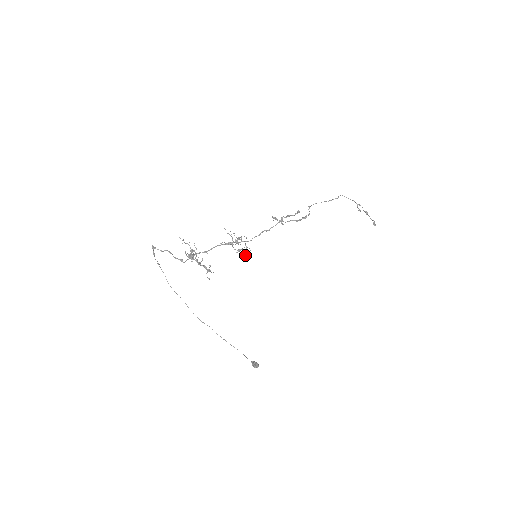
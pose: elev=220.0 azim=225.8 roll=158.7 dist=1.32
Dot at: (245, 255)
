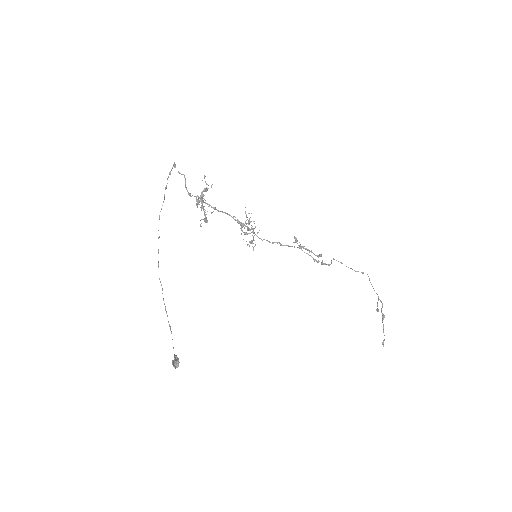
Dot at: (247, 244)
